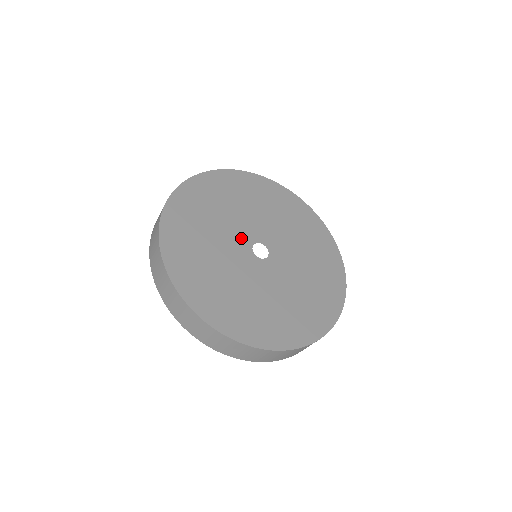
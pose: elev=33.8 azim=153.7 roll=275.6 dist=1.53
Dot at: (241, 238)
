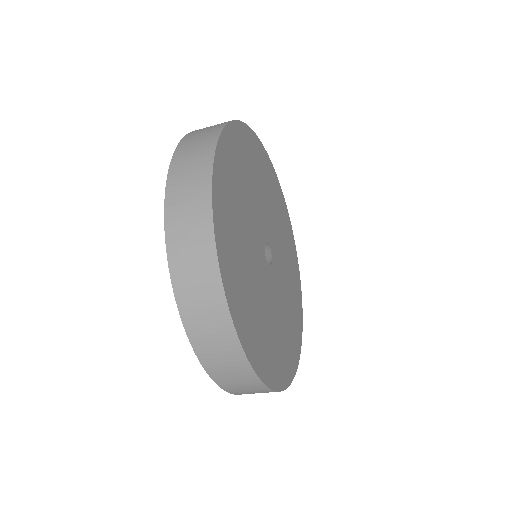
Dot at: (260, 227)
